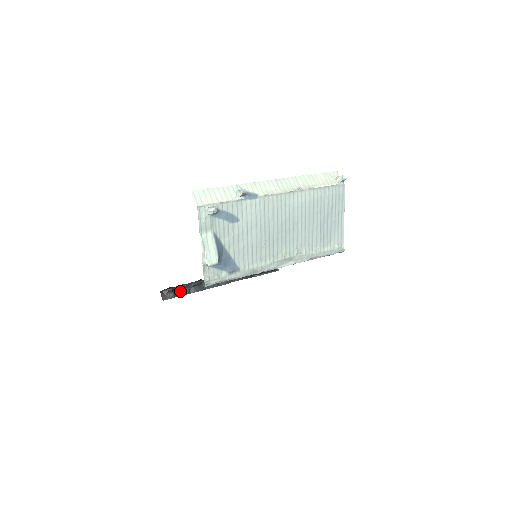
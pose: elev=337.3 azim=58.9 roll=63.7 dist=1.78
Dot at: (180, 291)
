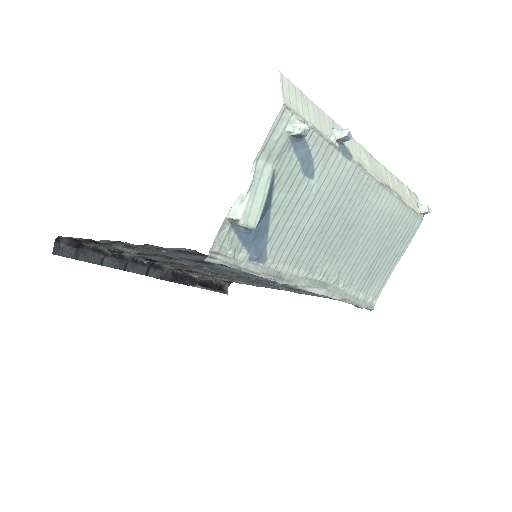
Dot at: (88, 253)
